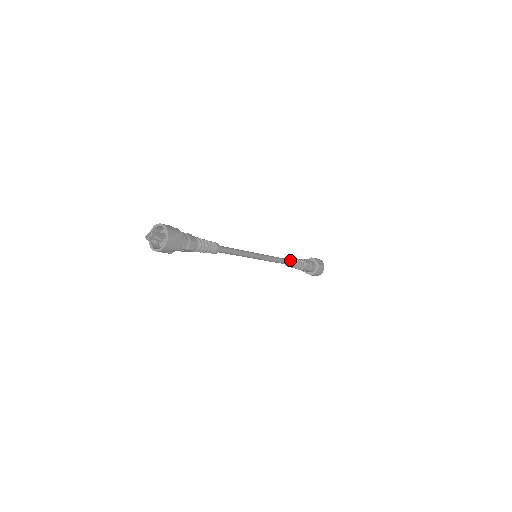
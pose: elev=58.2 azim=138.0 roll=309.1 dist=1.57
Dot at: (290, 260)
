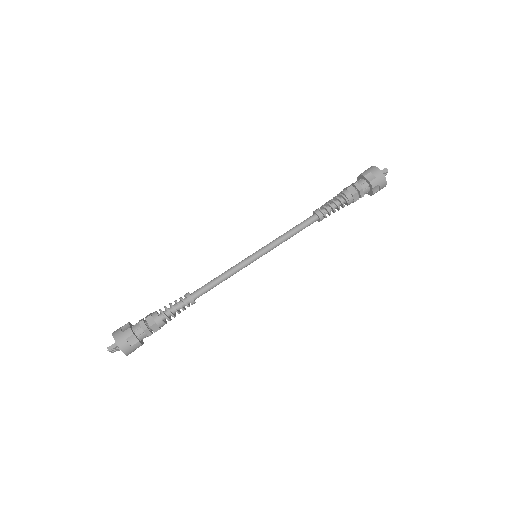
Dot at: (316, 215)
